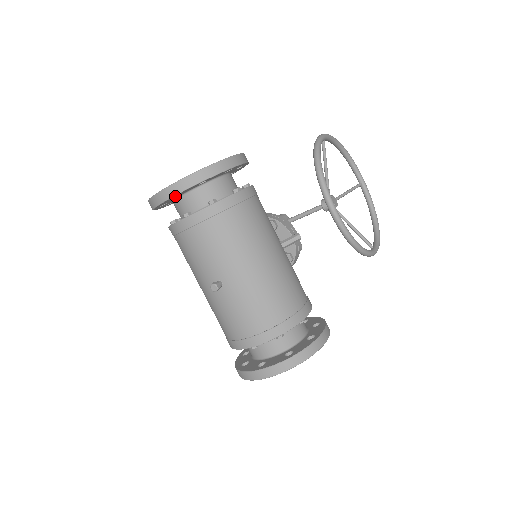
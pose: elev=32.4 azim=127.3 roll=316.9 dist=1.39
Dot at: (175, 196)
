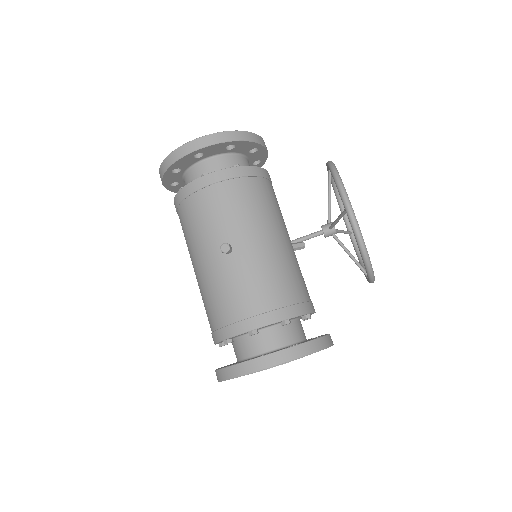
Dot at: (197, 157)
